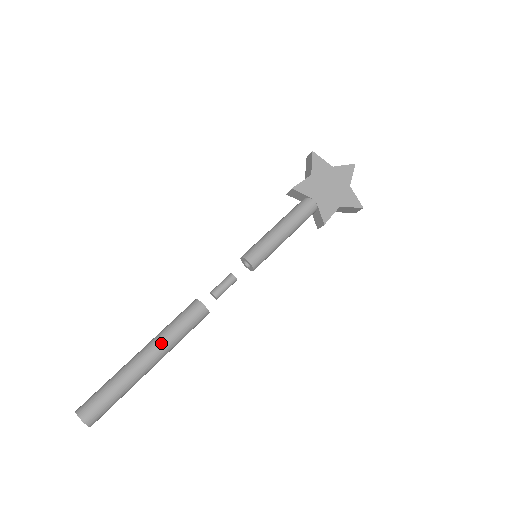
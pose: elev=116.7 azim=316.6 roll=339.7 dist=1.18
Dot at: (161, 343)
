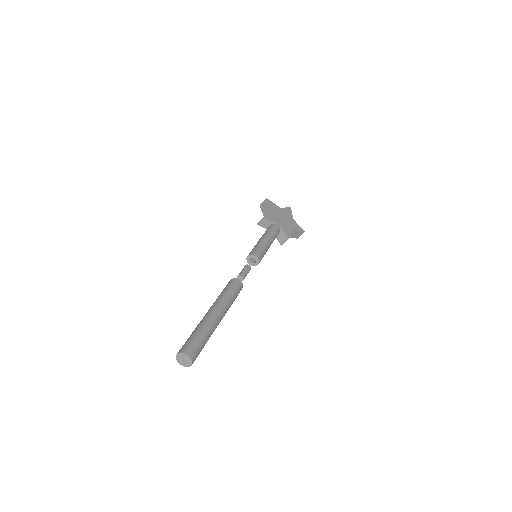
Dot at: (223, 303)
